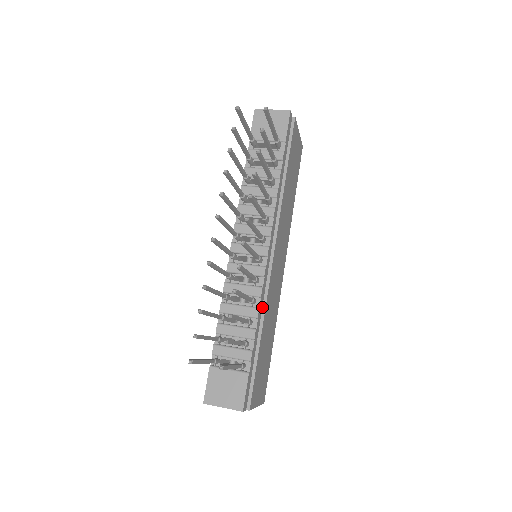
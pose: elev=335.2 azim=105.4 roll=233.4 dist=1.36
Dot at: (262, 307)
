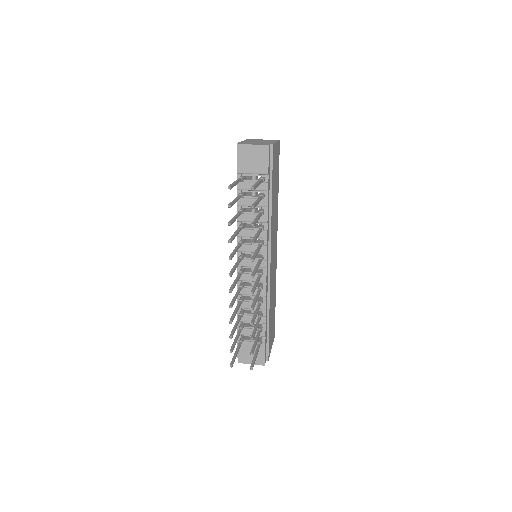
Dot at: (267, 298)
